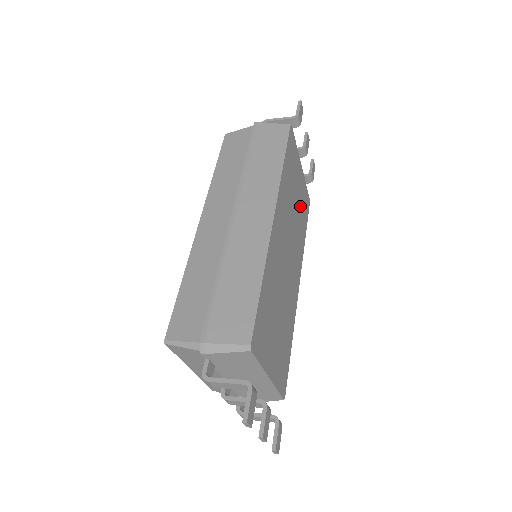
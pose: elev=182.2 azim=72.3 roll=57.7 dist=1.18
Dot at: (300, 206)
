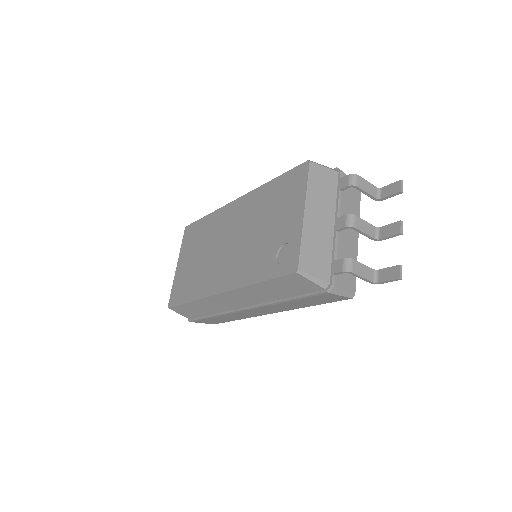
Dot at: occluded
